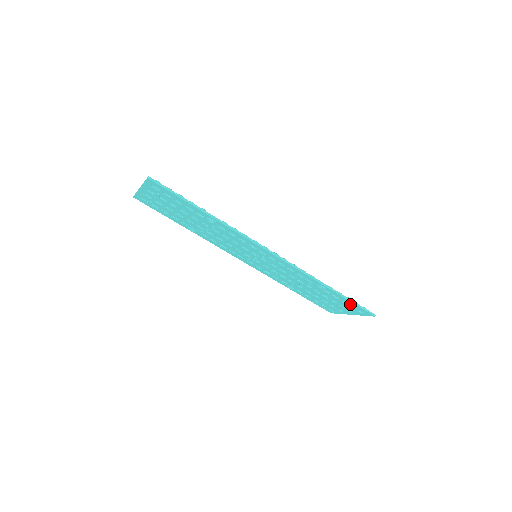
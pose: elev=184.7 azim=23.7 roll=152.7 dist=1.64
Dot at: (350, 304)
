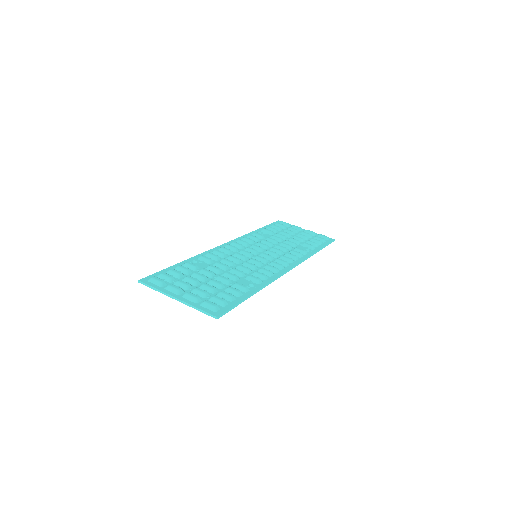
Dot at: occluded
